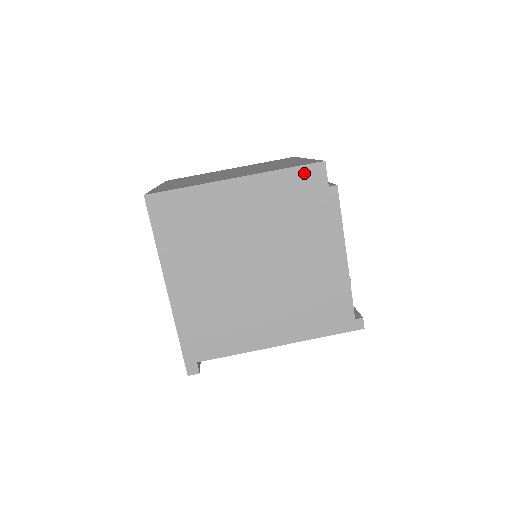
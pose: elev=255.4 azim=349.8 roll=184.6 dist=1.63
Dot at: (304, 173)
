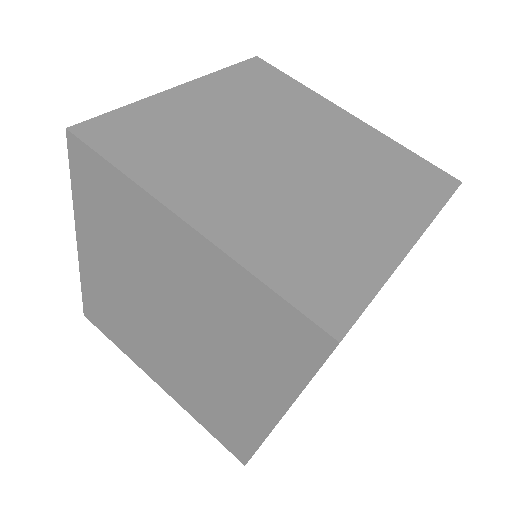
Dot at: occluded
